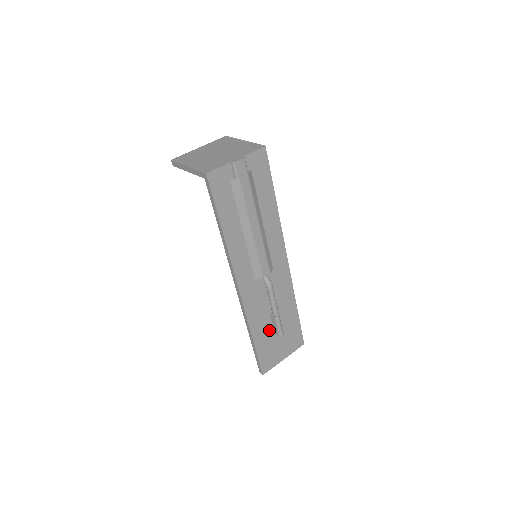
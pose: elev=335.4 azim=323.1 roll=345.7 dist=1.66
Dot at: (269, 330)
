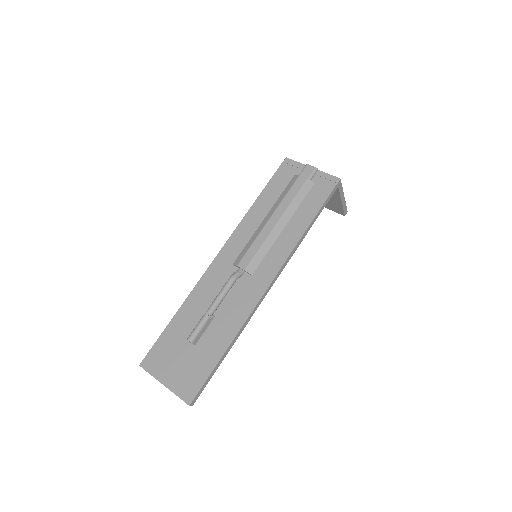
Dot at: (191, 328)
